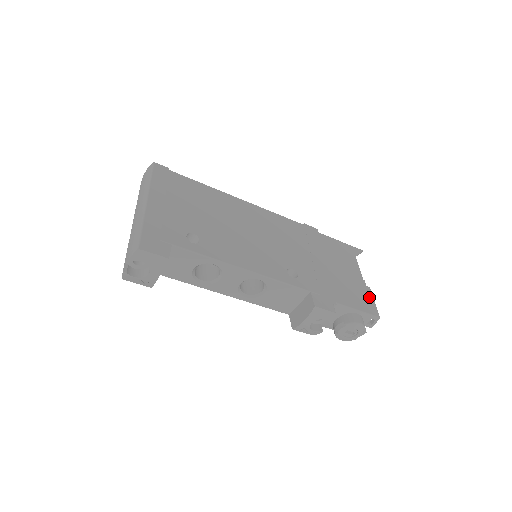
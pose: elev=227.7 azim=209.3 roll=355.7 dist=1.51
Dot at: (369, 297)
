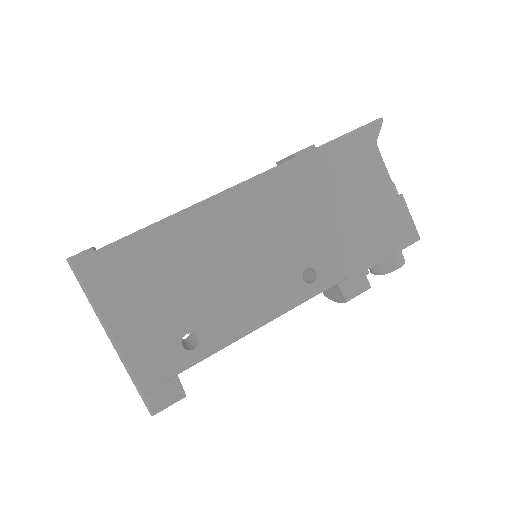
Dot at: (404, 215)
